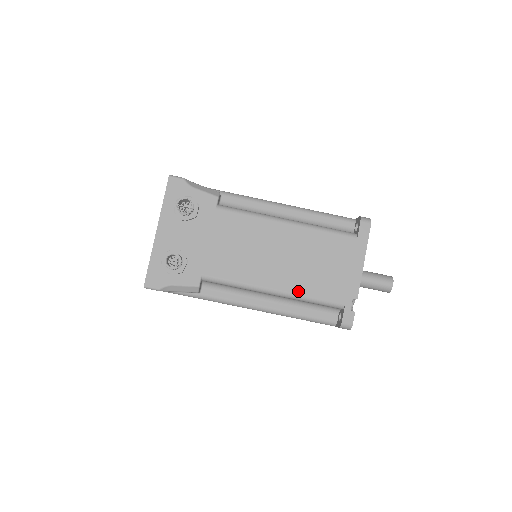
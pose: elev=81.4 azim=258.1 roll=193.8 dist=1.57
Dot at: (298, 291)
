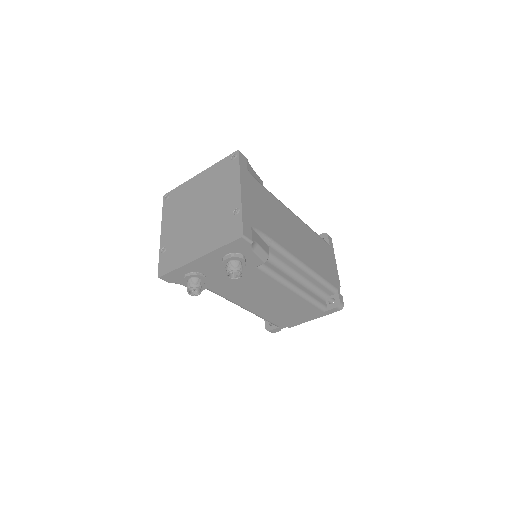
Dot at: (261, 315)
